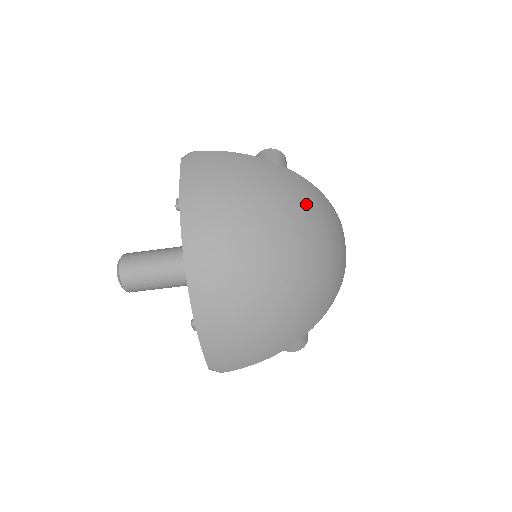
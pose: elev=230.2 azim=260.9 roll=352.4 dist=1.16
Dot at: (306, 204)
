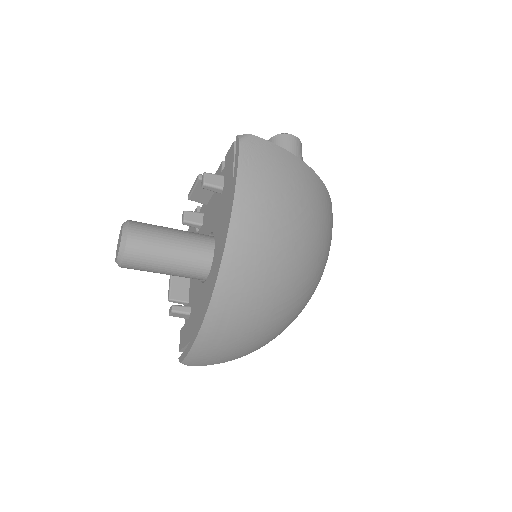
Dot at: (329, 228)
